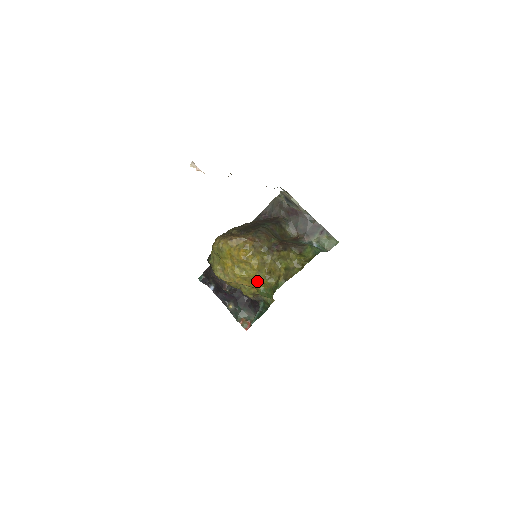
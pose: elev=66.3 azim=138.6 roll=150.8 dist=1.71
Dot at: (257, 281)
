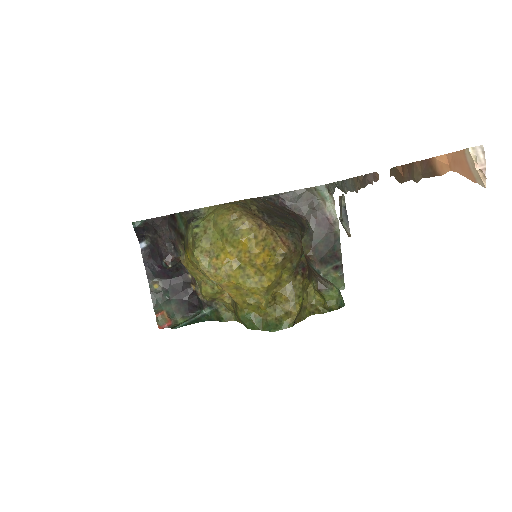
Dot at: (253, 301)
